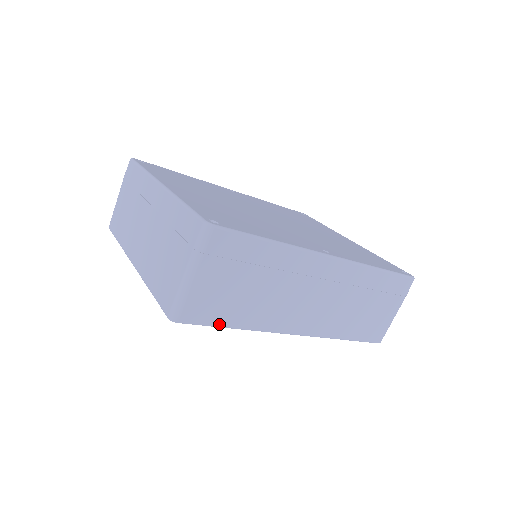
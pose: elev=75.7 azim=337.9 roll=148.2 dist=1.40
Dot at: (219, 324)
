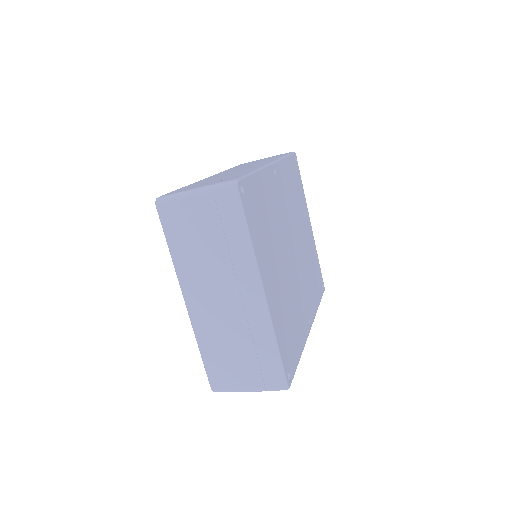
Dot at: occluded
